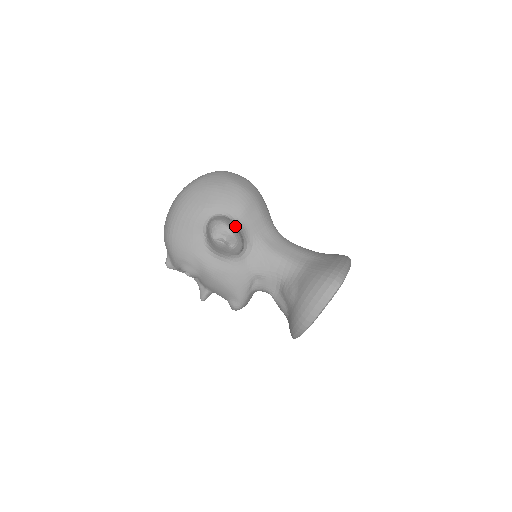
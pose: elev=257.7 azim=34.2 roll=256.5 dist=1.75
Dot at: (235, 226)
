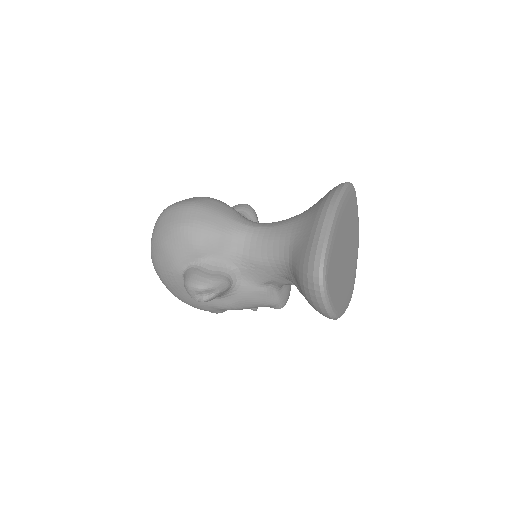
Dot at: (202, 274)
